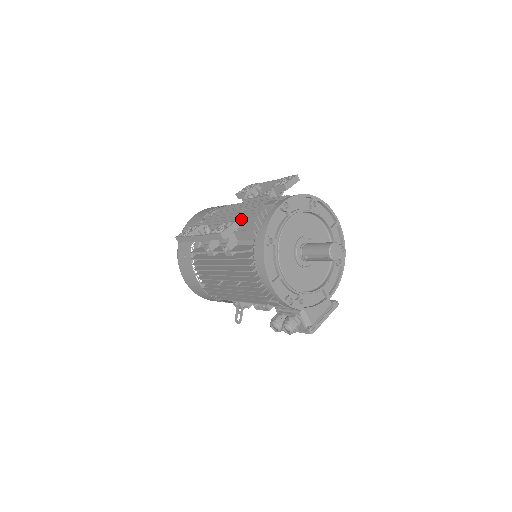
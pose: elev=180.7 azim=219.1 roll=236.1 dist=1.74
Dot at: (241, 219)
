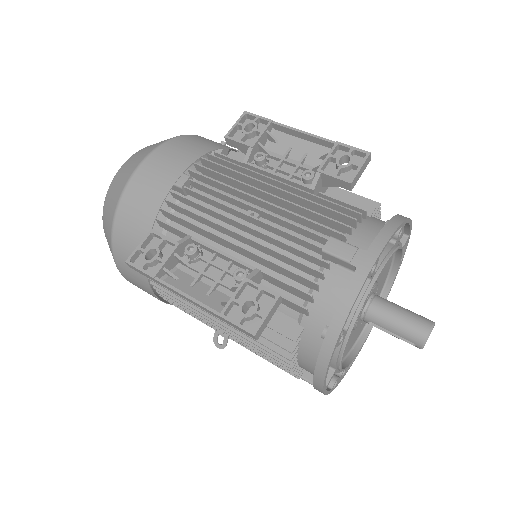
Dot at: (273, 263)
